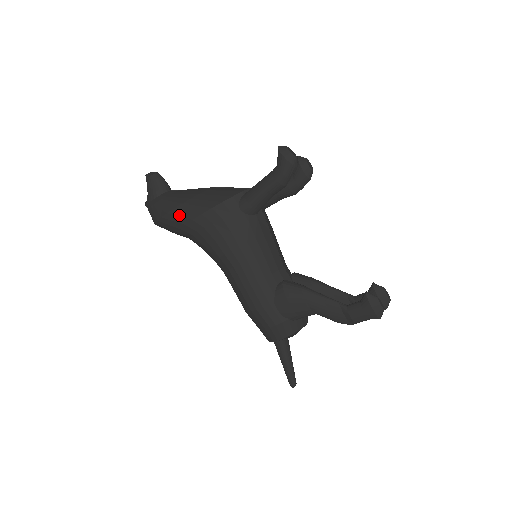
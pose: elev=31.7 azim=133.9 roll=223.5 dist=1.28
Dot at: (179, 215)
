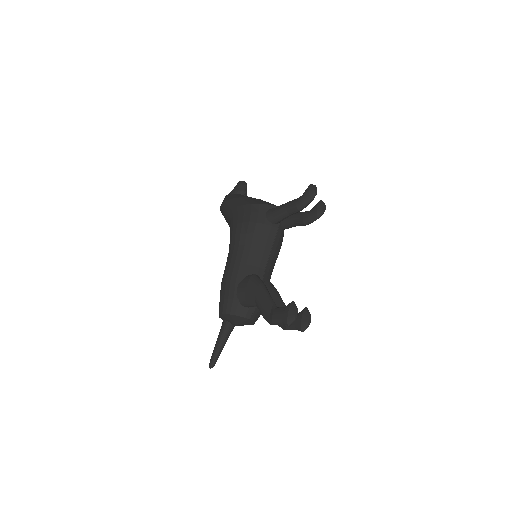
Dot at: (233, 202)
